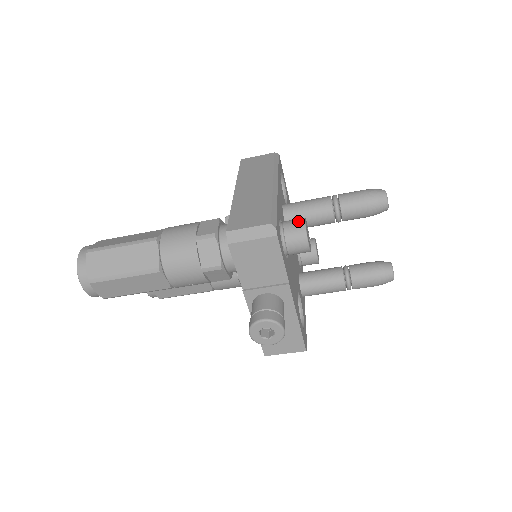
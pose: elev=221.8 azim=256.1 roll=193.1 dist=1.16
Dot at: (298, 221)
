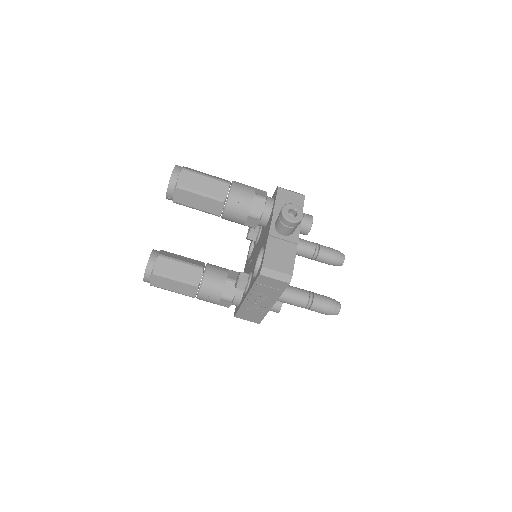
Dot at: occluded
